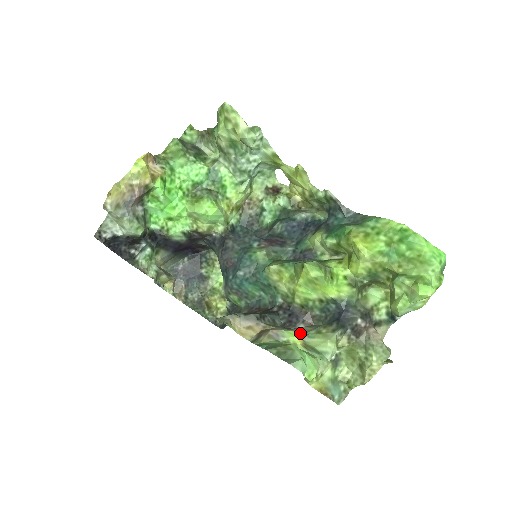
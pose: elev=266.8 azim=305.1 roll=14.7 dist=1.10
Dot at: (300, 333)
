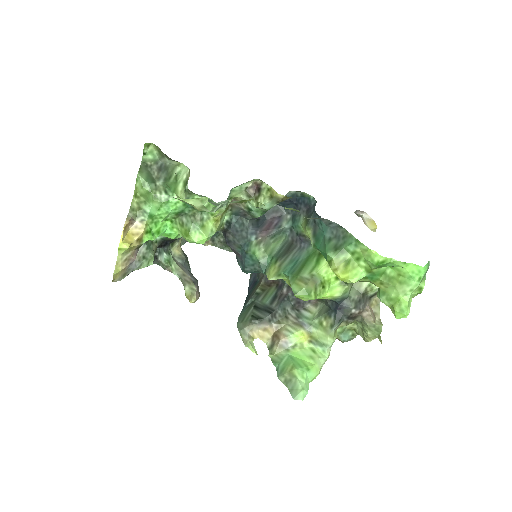
Dot at: (307, 320)
